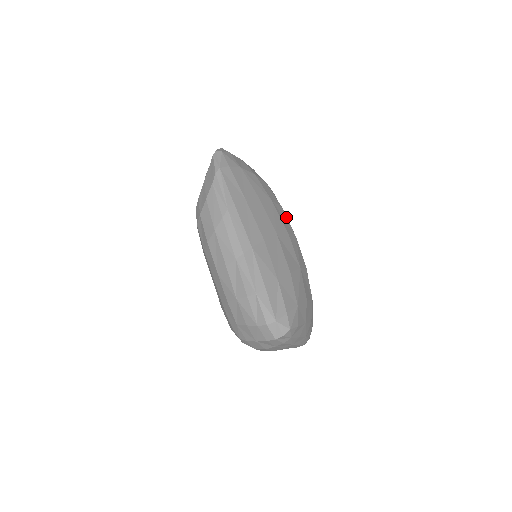
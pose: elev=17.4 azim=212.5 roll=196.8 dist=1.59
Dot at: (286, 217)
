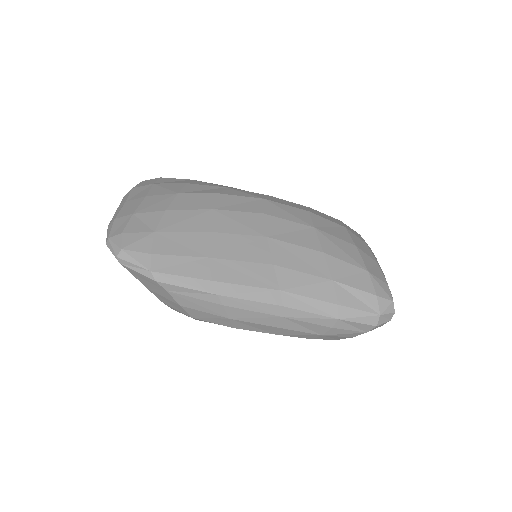
Dot at: (235, 196)
